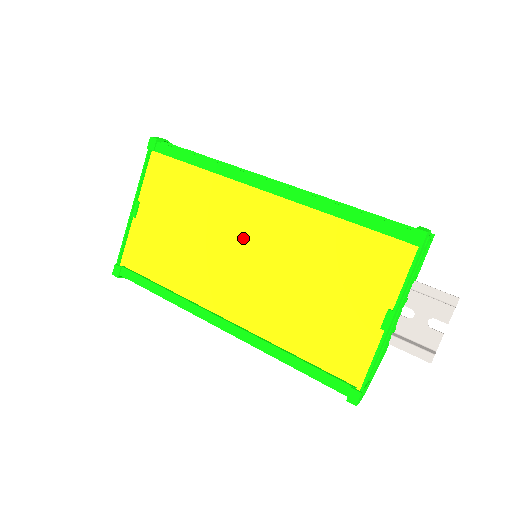
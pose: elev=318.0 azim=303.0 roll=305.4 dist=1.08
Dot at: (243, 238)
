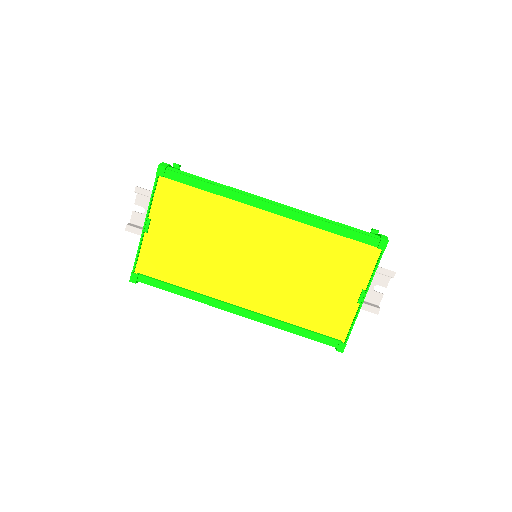
Dot at: (252, 247)
